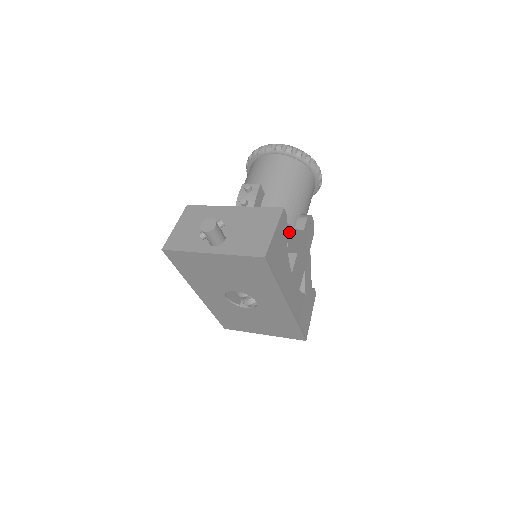
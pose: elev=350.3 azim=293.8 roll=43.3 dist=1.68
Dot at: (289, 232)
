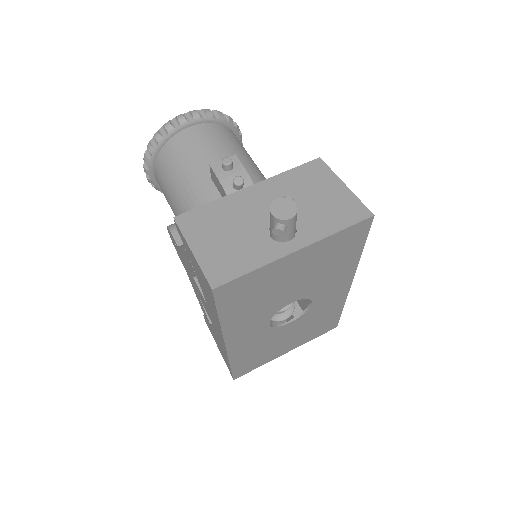
Dot at: occluded
